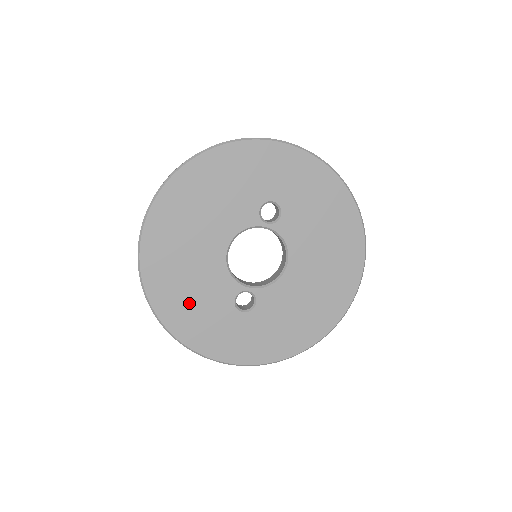
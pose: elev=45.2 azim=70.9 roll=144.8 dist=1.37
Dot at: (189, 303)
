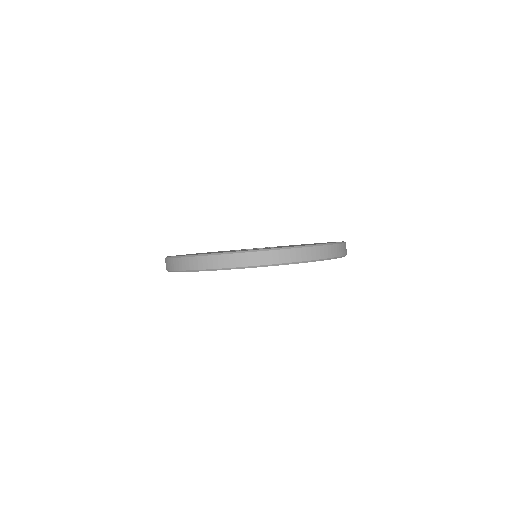
Dot at: occluded
